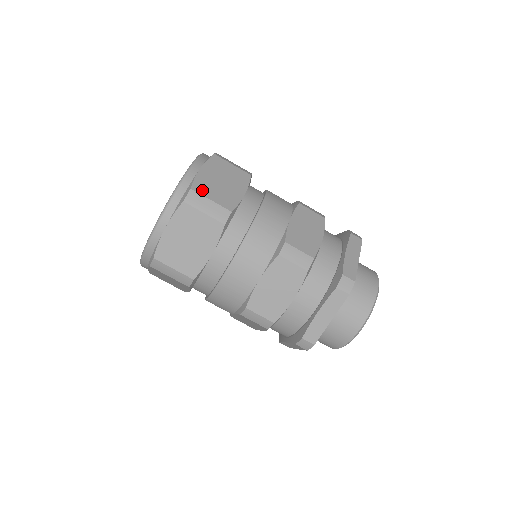
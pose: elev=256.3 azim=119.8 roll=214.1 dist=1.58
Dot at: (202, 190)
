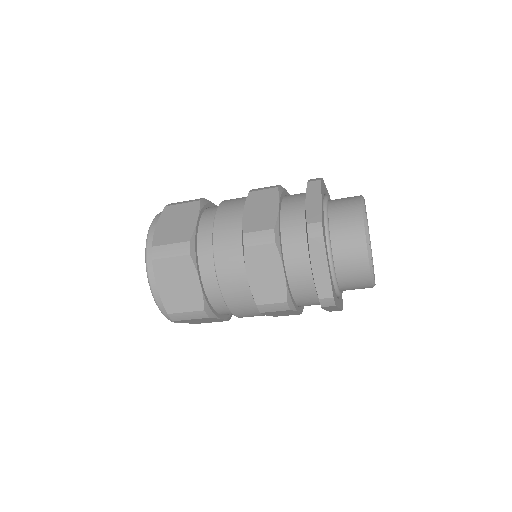
Dot at: (174, 308)
